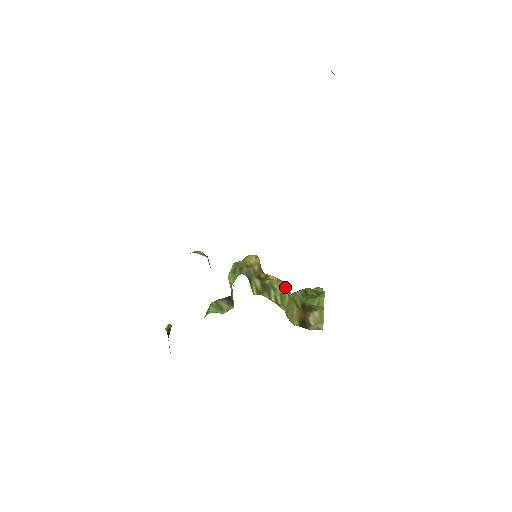
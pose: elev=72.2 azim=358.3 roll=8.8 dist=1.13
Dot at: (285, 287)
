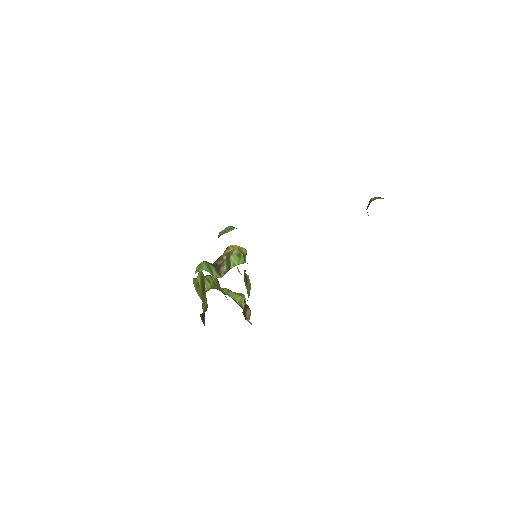
Dot at: occluded
